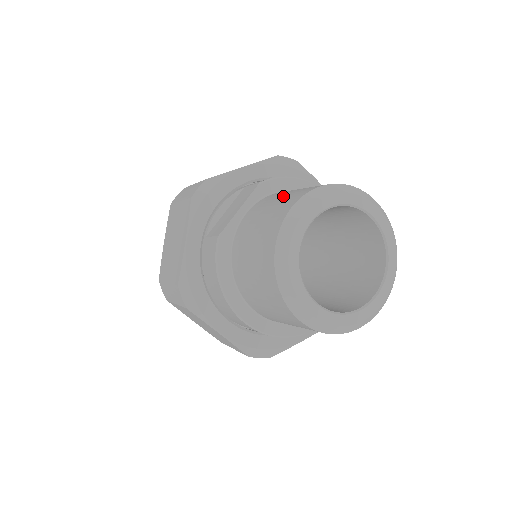
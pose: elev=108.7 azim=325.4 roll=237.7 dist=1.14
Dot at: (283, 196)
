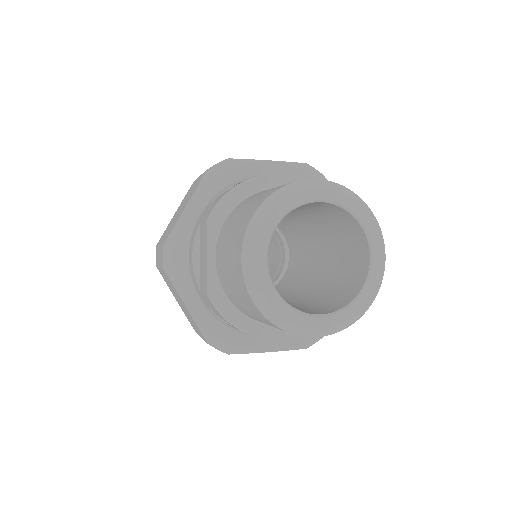
Dot at: (231, 233)
